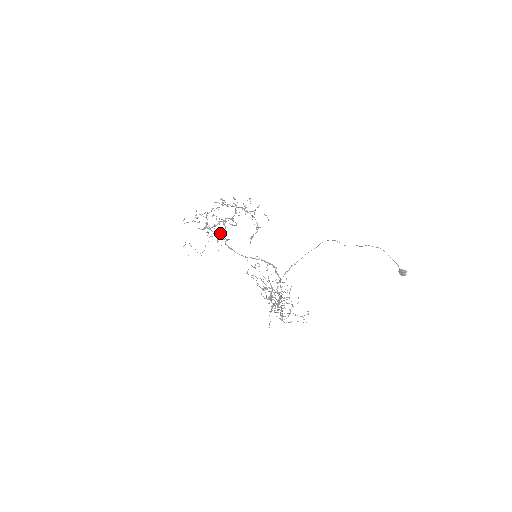
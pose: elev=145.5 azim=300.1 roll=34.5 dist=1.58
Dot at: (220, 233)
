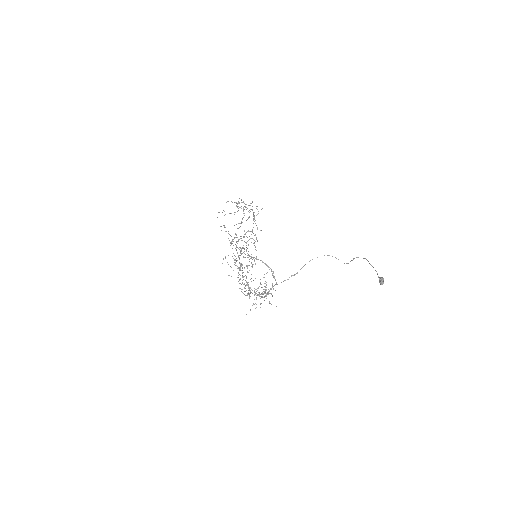
Dot at: occluded
